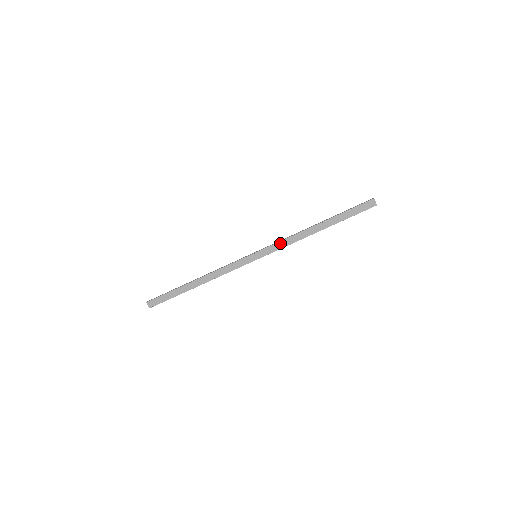
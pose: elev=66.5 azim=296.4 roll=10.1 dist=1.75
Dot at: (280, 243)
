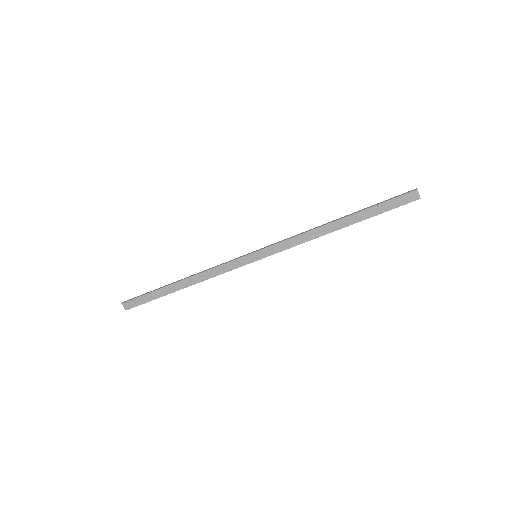
Dot at: (287, 242)
